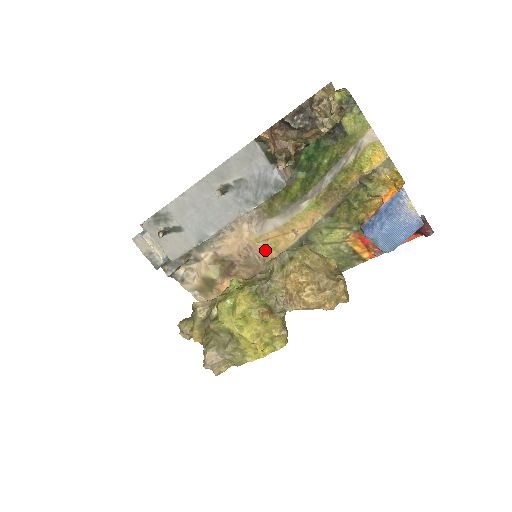
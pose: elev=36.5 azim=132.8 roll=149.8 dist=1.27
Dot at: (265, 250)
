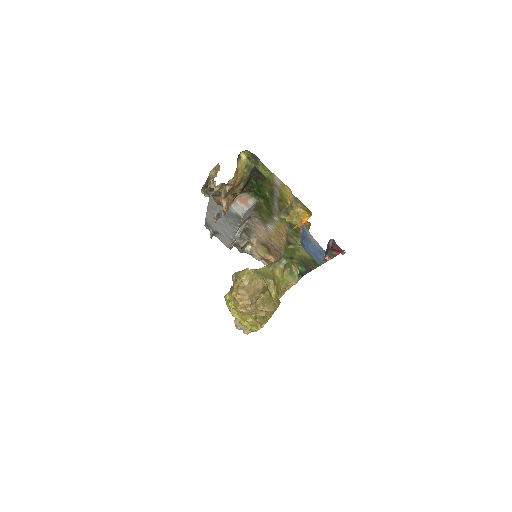
Dot at: (277, 243)
